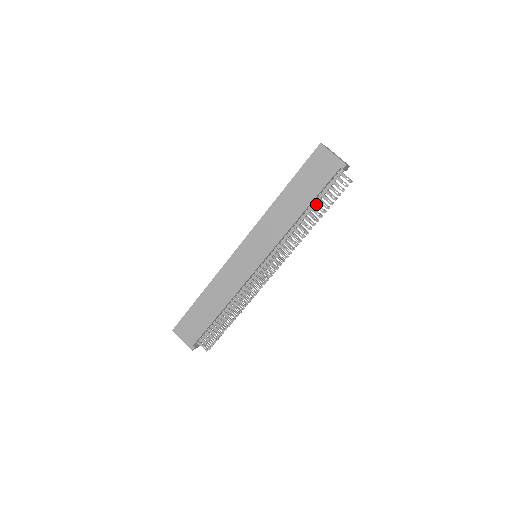
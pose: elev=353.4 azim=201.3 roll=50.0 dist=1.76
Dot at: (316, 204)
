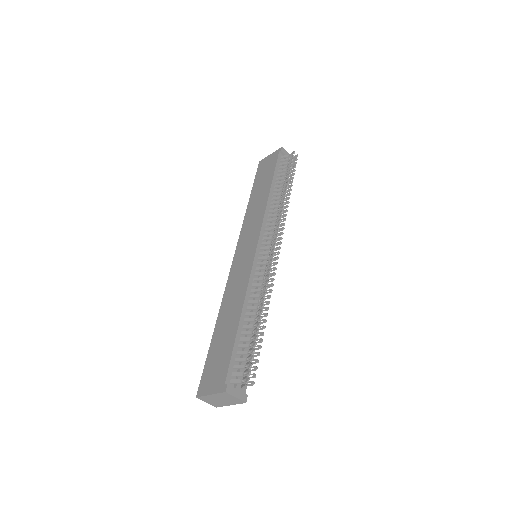
Dot at: (279, 181)
